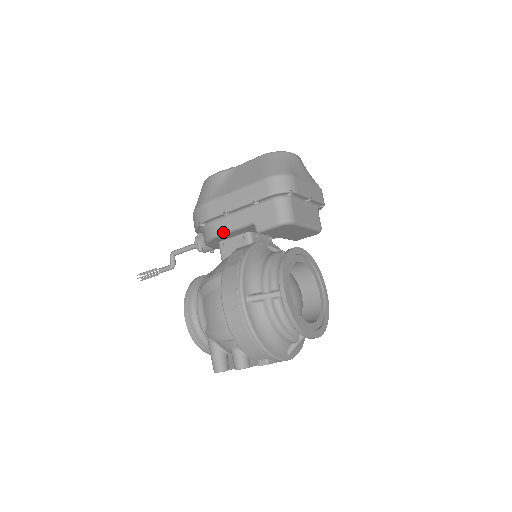
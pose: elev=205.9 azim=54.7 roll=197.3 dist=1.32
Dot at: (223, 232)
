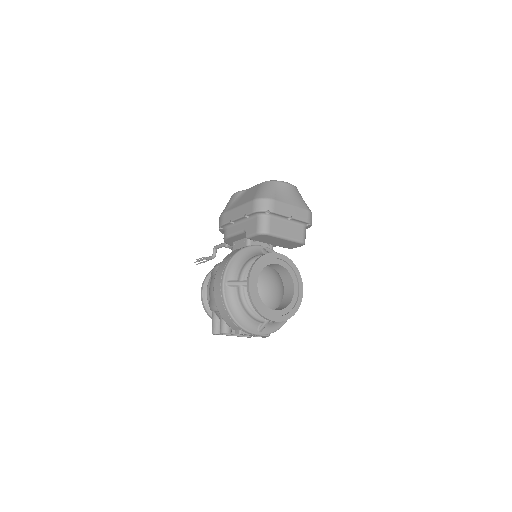
Dot at: (230, 235)
